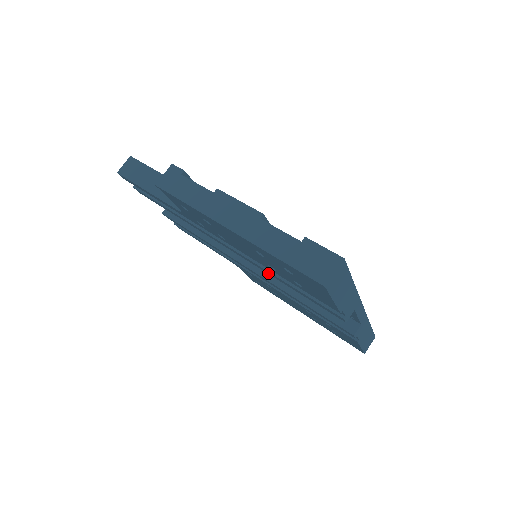
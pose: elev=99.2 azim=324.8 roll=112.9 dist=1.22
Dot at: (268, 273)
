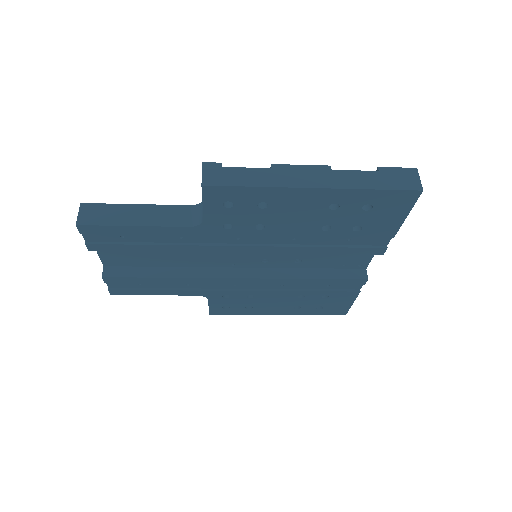
Dot at: (297, 252)
